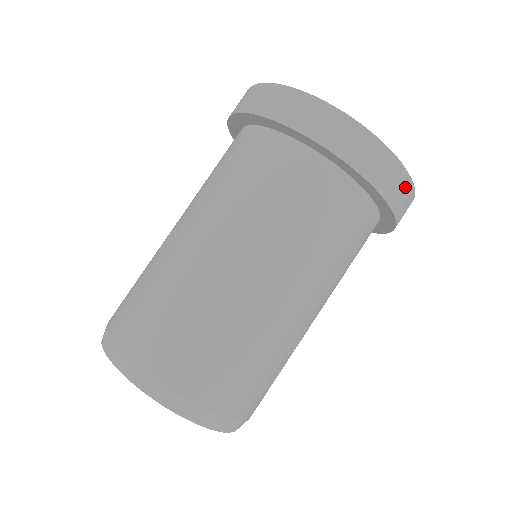
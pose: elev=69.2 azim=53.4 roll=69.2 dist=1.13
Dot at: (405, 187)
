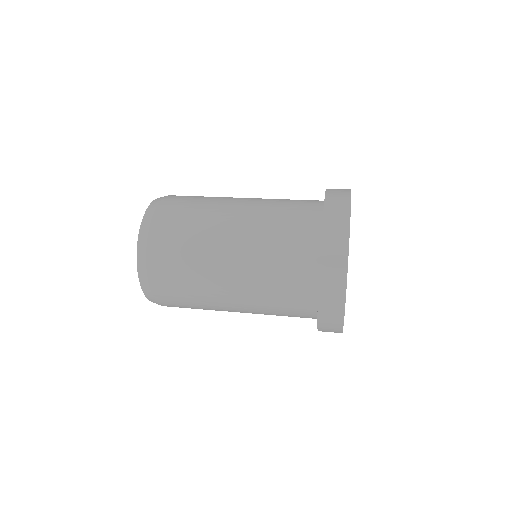
Dot at: occluded
